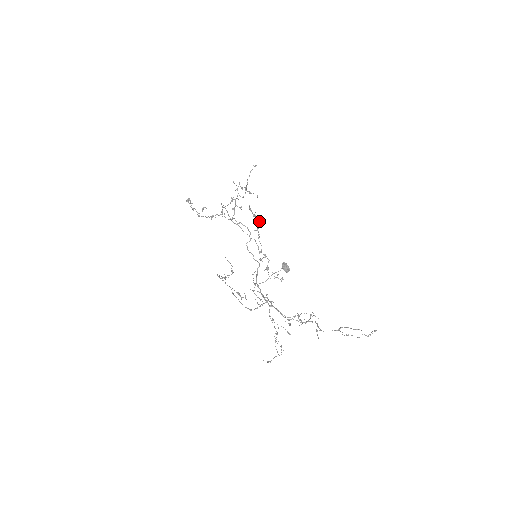
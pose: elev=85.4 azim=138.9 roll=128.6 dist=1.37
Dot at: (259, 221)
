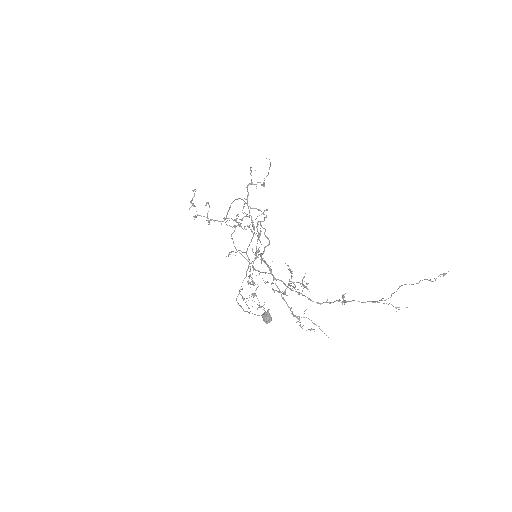
Dot at: (261, 244)
